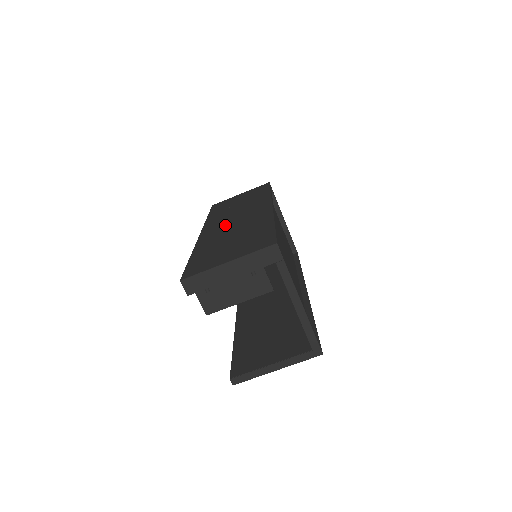
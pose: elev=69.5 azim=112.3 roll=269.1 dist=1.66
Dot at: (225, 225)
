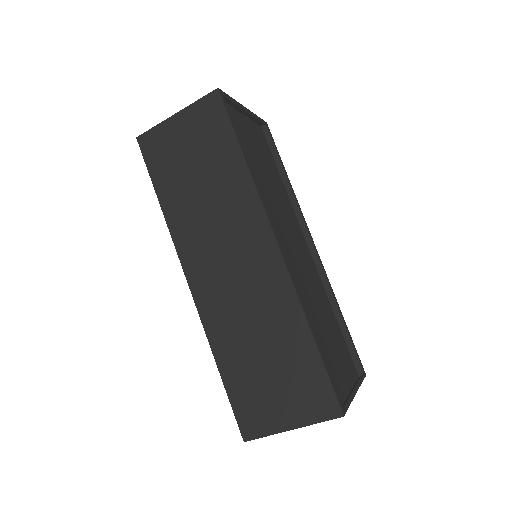
Dot at: (223, 283)
